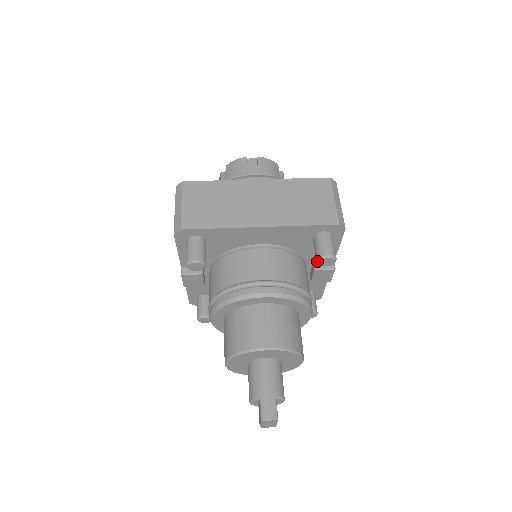
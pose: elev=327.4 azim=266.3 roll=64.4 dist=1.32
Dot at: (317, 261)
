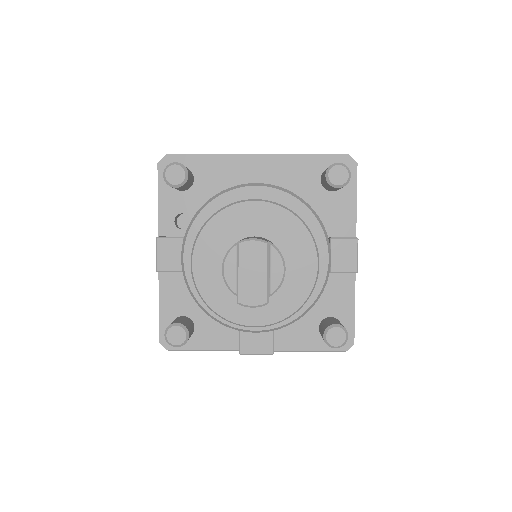
Dot at: (326, 175)
